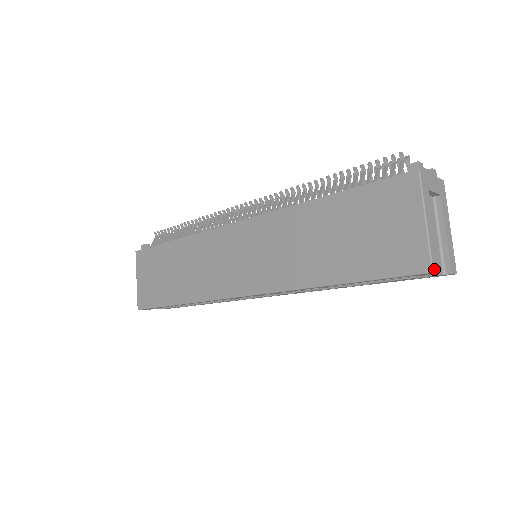
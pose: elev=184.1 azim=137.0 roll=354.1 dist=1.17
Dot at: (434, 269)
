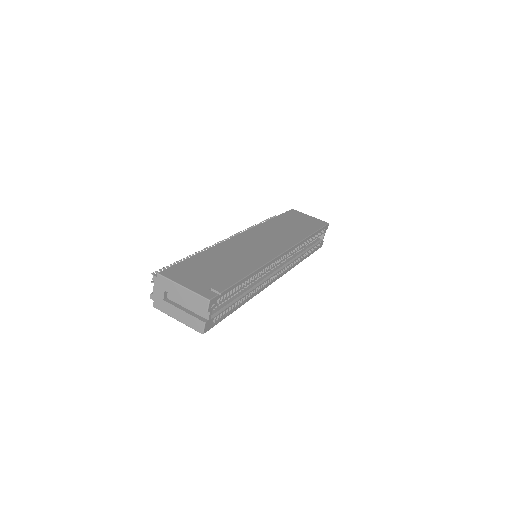
Dot at: (328, 224)
